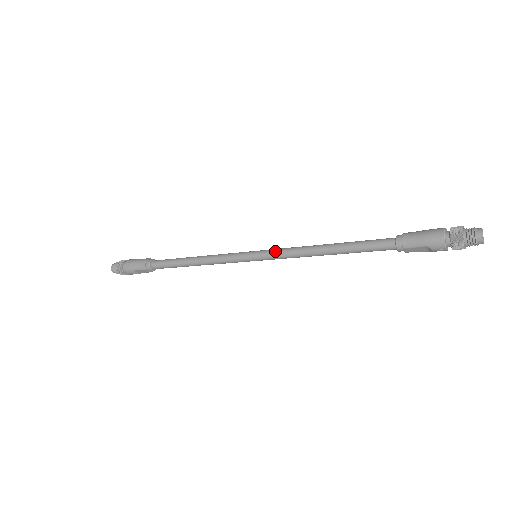
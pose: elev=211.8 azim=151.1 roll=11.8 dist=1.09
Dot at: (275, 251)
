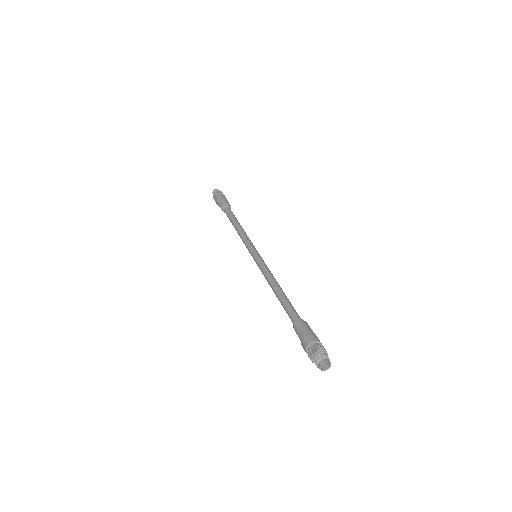
Dot at: (261, 263)
